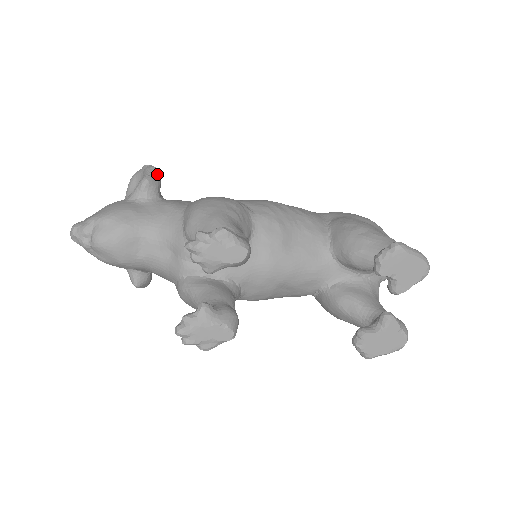
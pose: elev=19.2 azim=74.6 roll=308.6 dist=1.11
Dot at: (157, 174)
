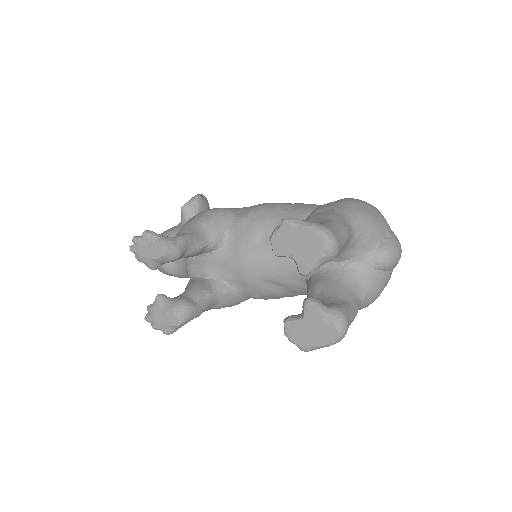
Dot at: (195, 200)
